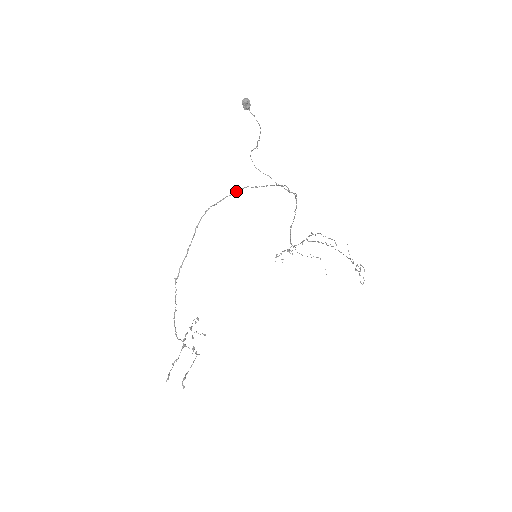
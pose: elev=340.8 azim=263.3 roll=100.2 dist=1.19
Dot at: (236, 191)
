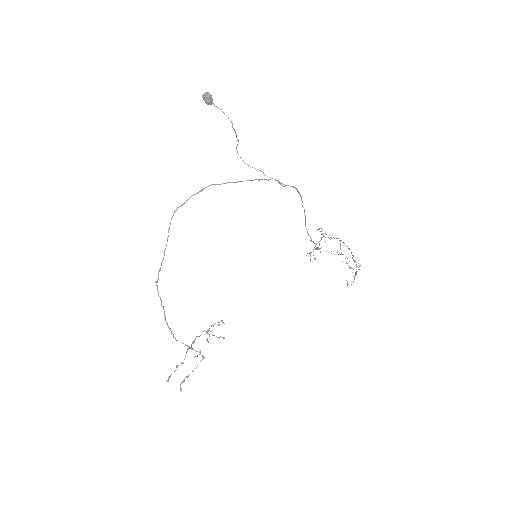
Dot at: (201, 190)
